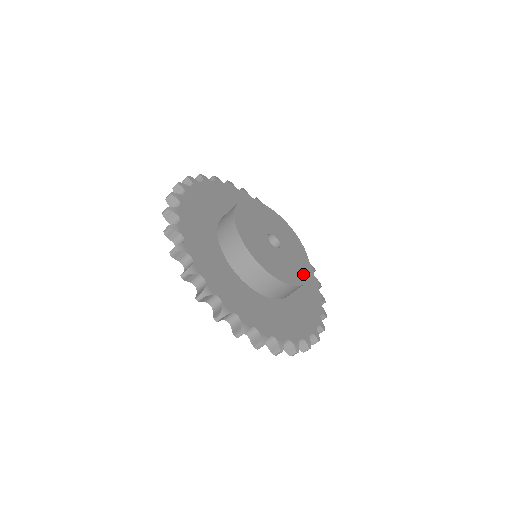
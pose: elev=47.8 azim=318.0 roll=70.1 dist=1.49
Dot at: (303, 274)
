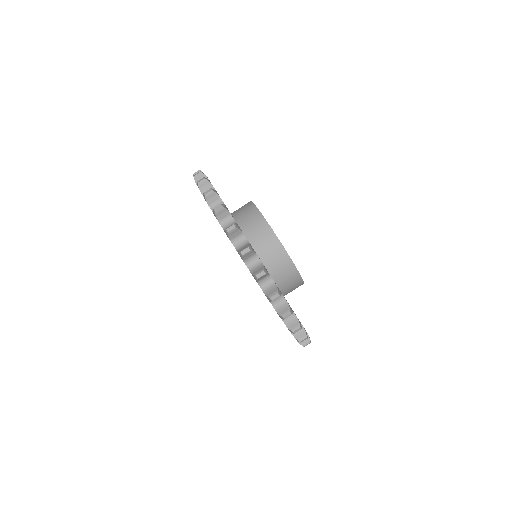
Dot at: occluded
